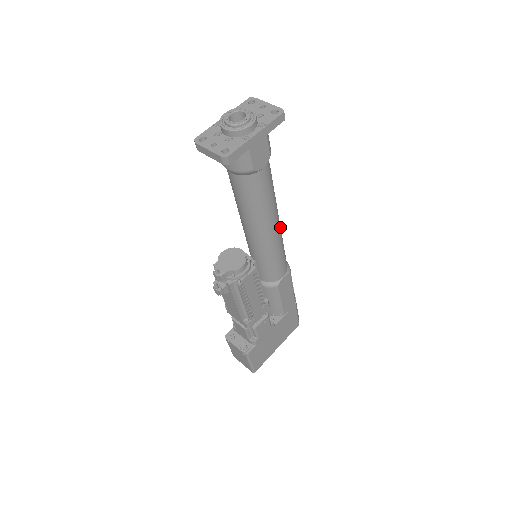
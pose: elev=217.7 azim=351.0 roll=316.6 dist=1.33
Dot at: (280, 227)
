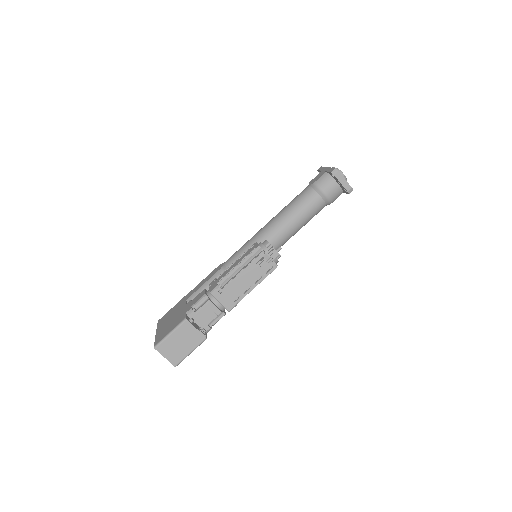
Dot at: occluded
